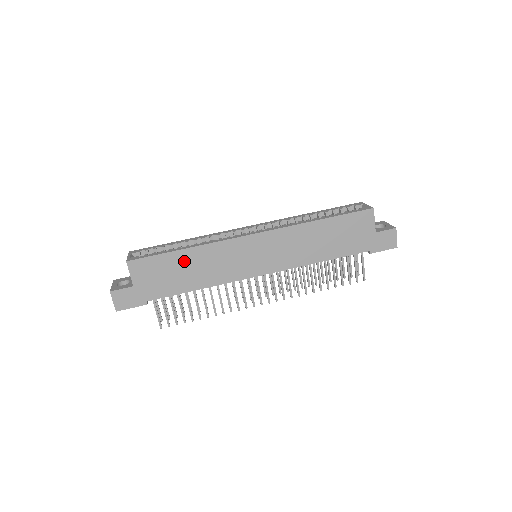
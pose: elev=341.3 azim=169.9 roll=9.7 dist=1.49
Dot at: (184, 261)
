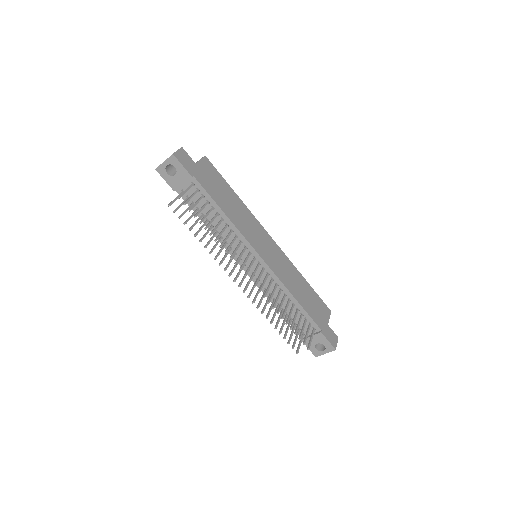
Dot at: (231, 196)
